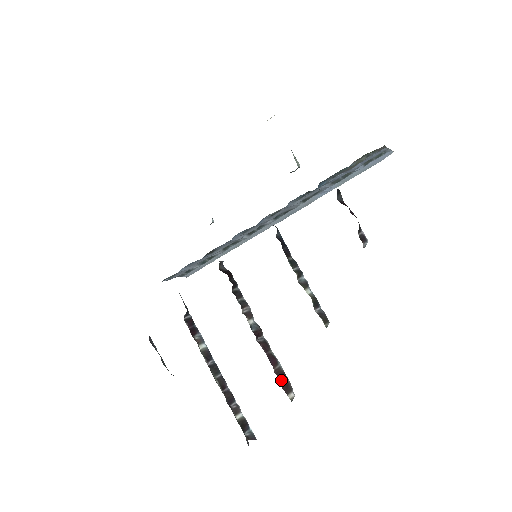
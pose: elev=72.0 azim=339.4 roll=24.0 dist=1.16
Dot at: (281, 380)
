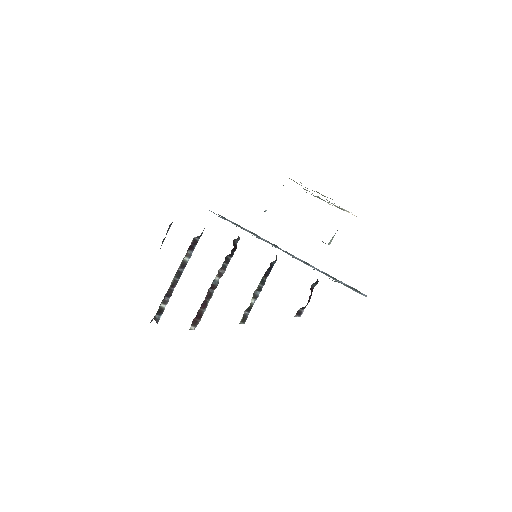
Dot at: (197, 317)
